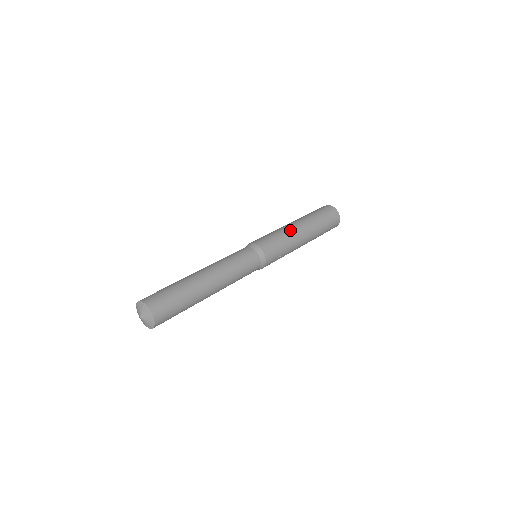
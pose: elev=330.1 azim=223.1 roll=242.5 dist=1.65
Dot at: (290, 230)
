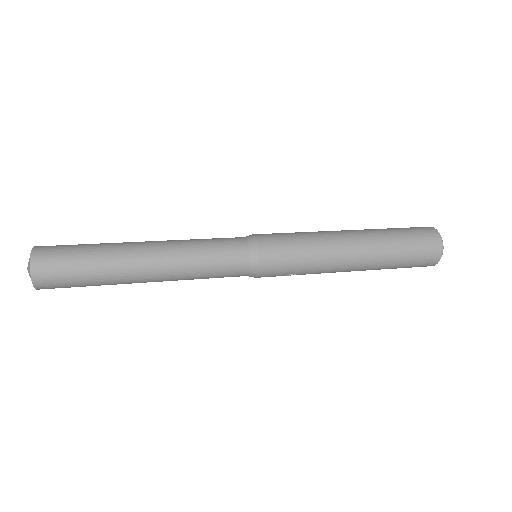
Dot at: (332, 246)
